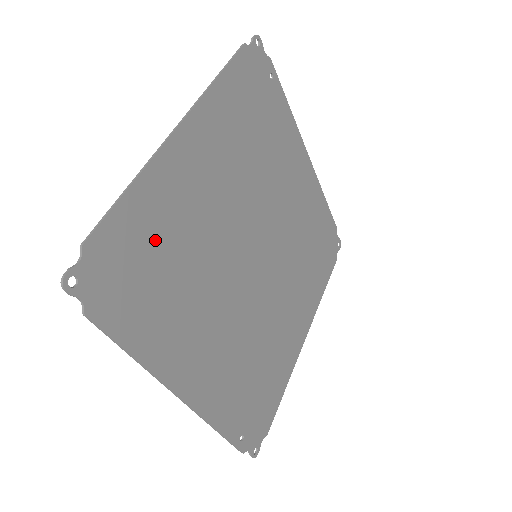
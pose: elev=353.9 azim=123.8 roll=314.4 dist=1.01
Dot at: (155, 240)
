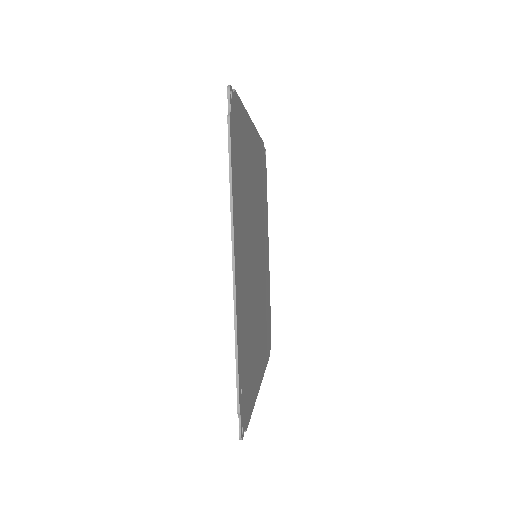
Dot at: (243, 148)
